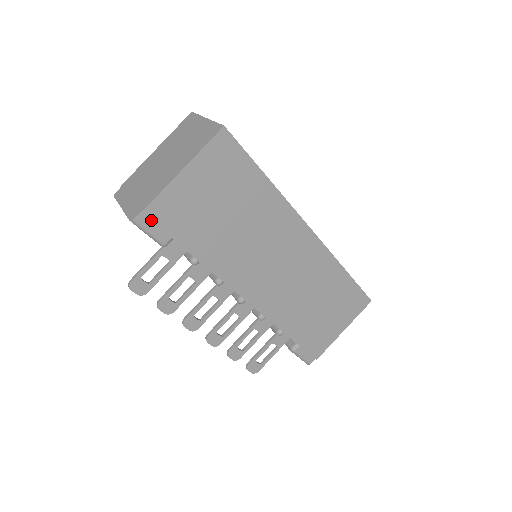
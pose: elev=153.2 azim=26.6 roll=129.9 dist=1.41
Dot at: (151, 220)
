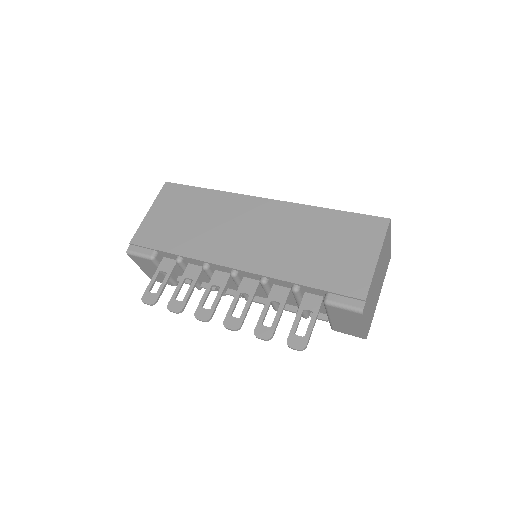
Dot at: (136, 245)
